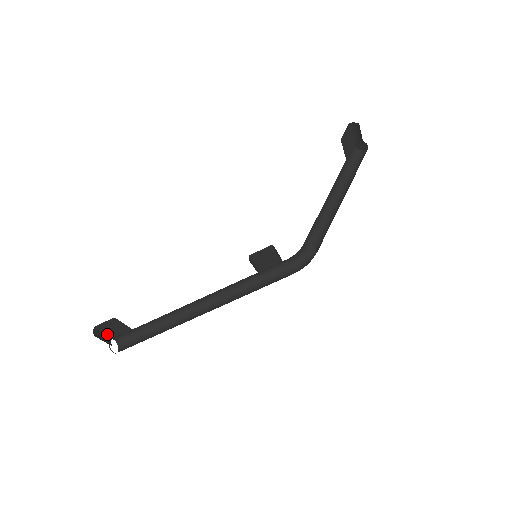
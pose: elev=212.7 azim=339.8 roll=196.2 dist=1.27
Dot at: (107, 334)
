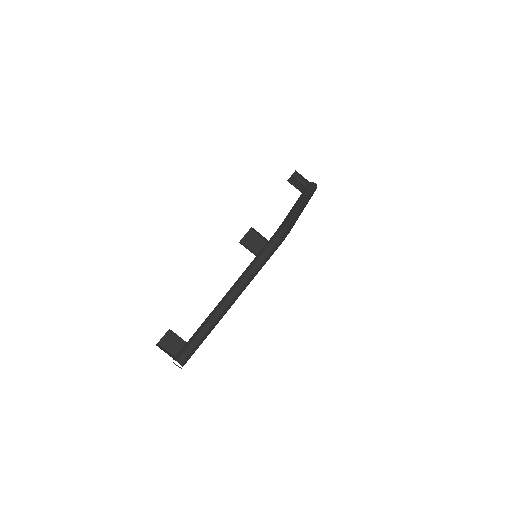
Dot at: (170, 353)
